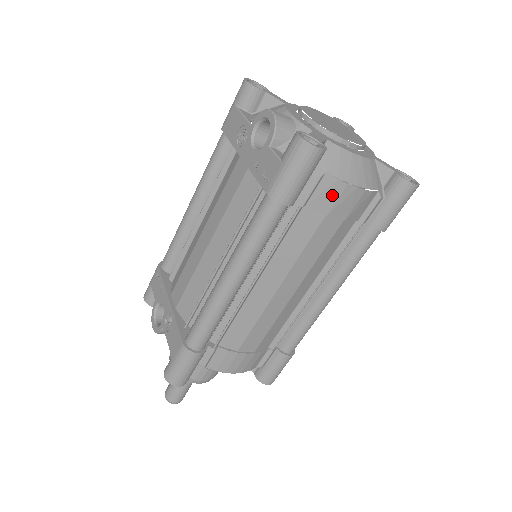
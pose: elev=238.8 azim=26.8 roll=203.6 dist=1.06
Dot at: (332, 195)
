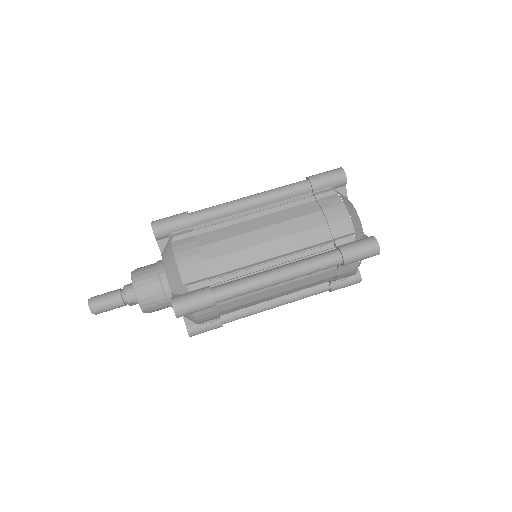
Dot at: (333, 203)
